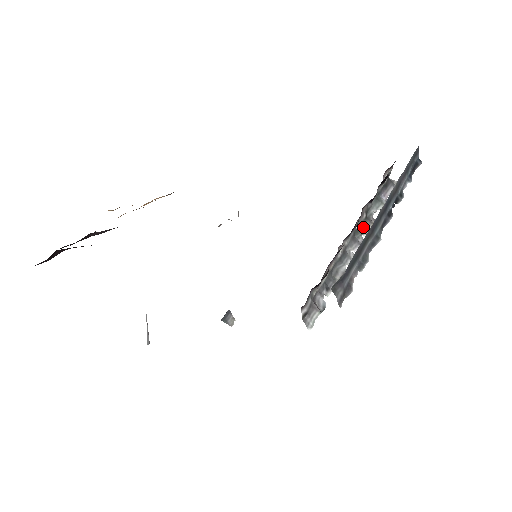
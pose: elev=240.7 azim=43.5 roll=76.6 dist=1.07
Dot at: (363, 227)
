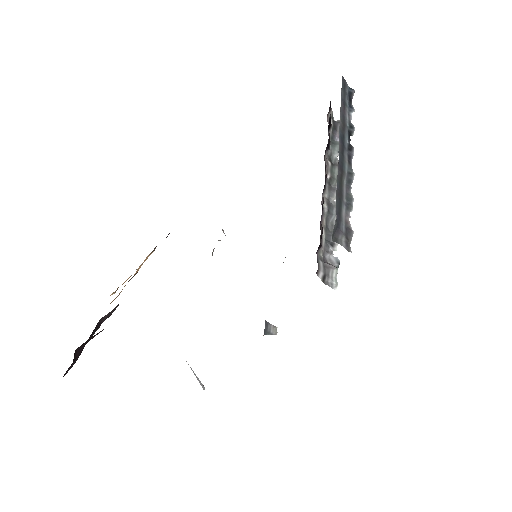
Dot at: (334, 174)
